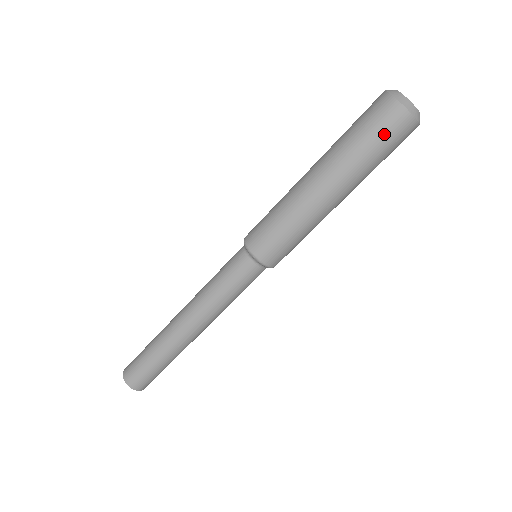
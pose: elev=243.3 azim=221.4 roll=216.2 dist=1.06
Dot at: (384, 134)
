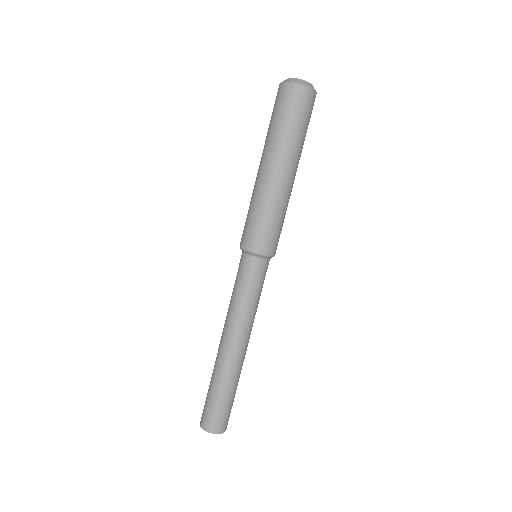
Dot at: (306, 113)
